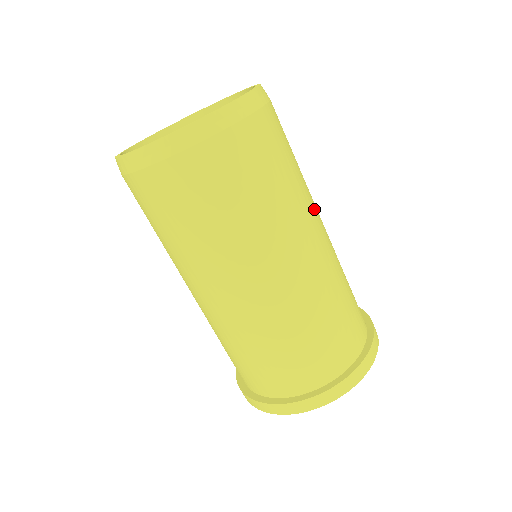
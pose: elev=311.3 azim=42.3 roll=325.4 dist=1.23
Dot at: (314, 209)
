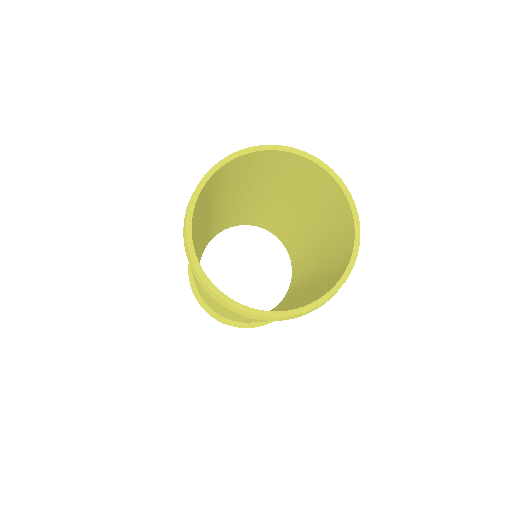
Dot at: occluded
